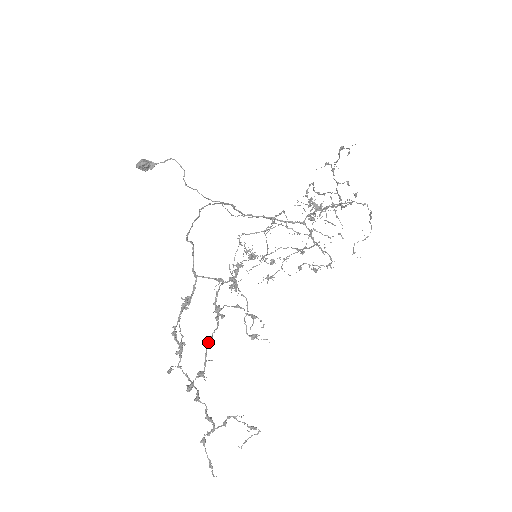
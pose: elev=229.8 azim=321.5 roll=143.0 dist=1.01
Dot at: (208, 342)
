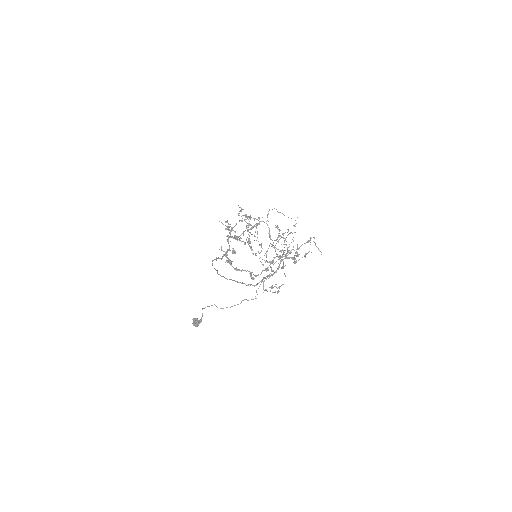
Dot at: occluded
